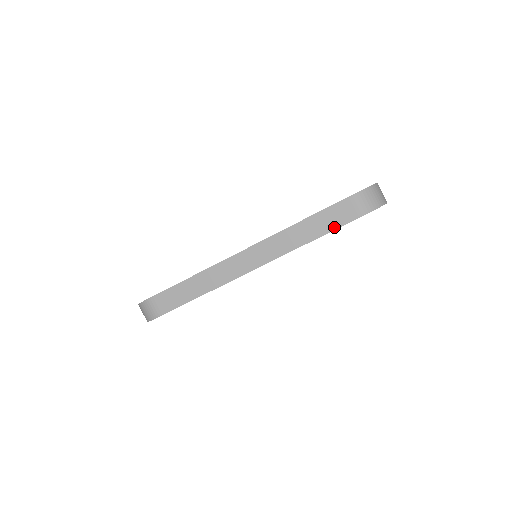
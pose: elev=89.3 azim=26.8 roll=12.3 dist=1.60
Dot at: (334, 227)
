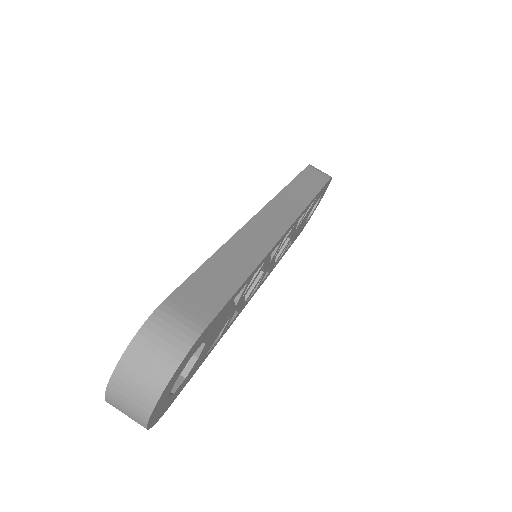
Dot at: (320, 186)
